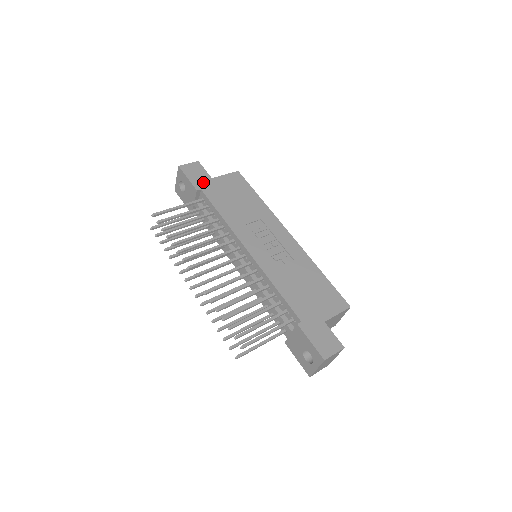
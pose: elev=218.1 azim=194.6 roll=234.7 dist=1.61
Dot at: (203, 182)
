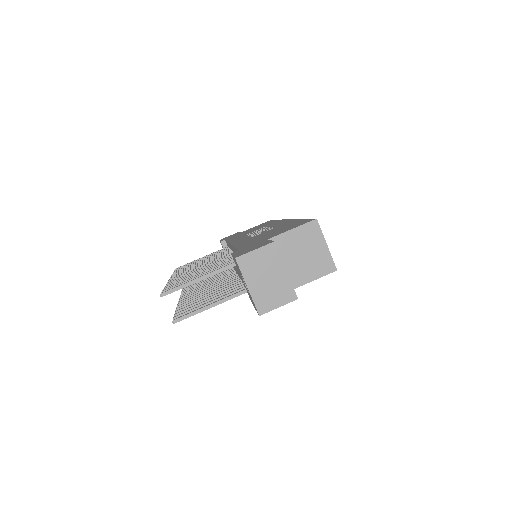
Dot at: occluded
